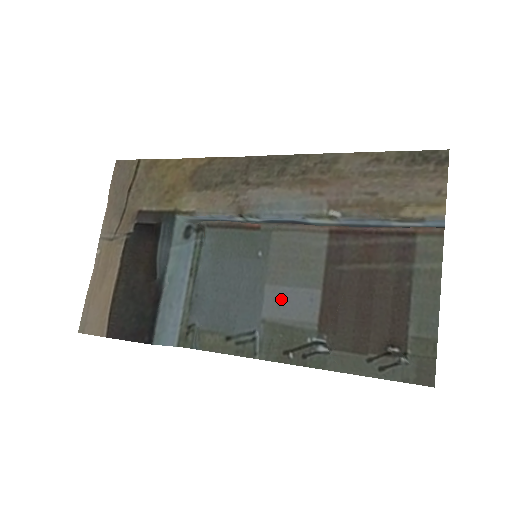
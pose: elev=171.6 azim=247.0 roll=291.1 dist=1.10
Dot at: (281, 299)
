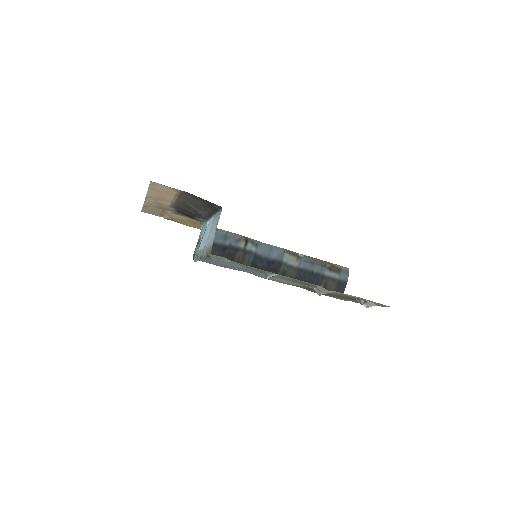
Dot at: (274, 278)
